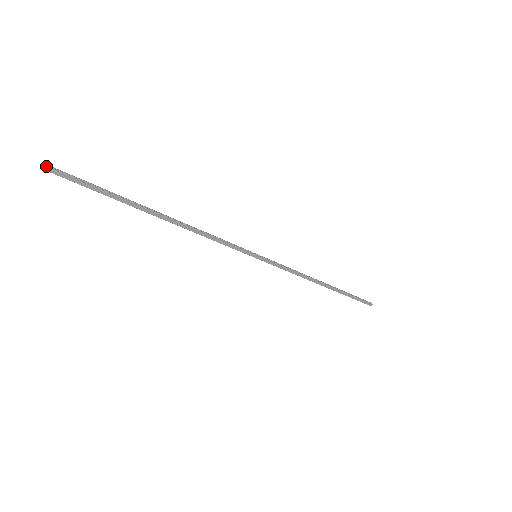
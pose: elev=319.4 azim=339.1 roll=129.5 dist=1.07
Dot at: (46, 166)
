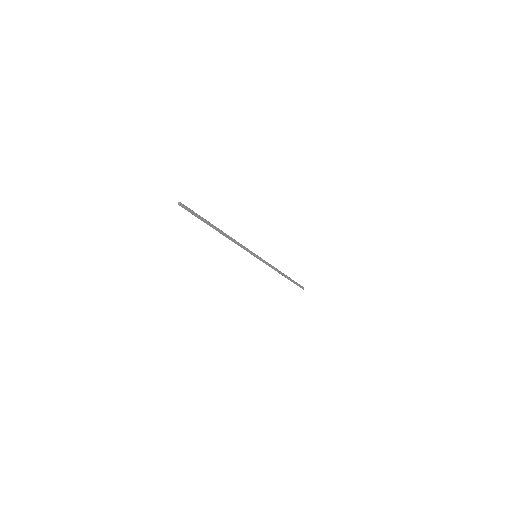
Dot at: (180, 203)
